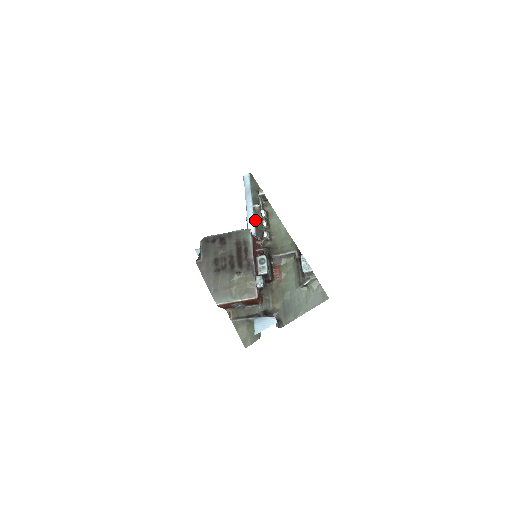
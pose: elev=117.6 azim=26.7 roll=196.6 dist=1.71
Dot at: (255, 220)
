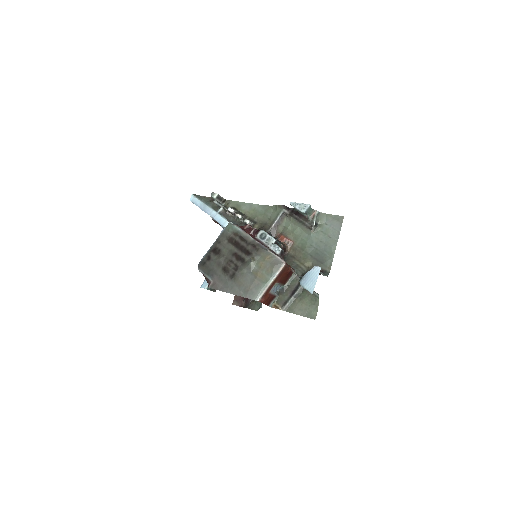
Dot at: (229, 221)
